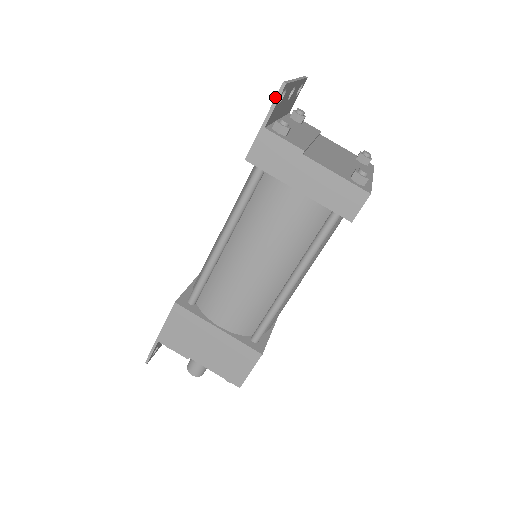
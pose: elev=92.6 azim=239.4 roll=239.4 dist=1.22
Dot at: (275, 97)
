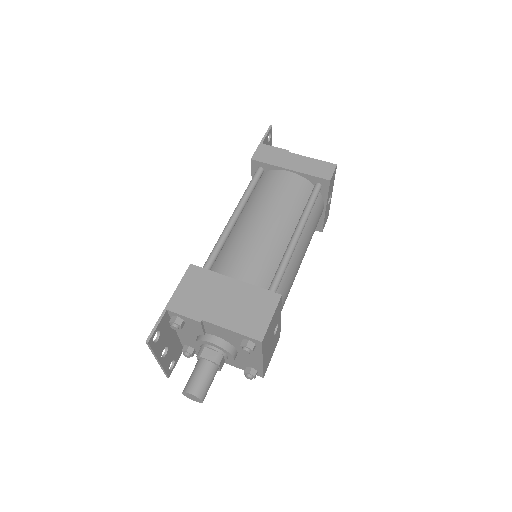
Dot at: (267, 131)
